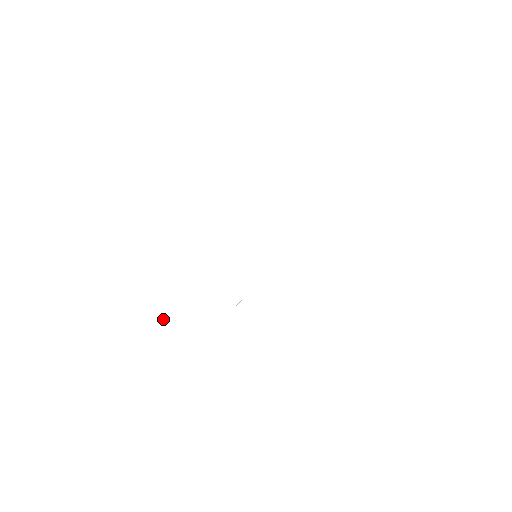
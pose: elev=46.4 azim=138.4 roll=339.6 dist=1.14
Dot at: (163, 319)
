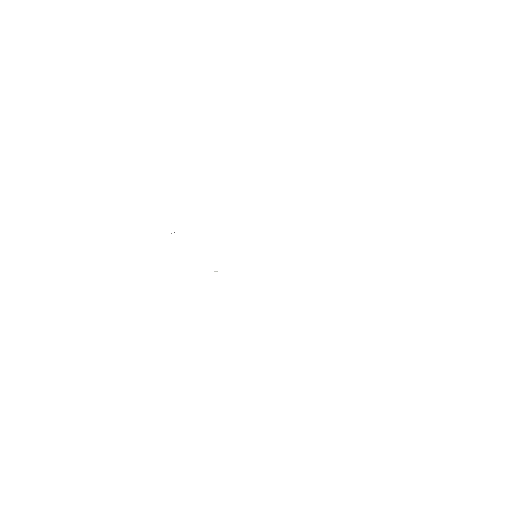
Dot at: occluded
